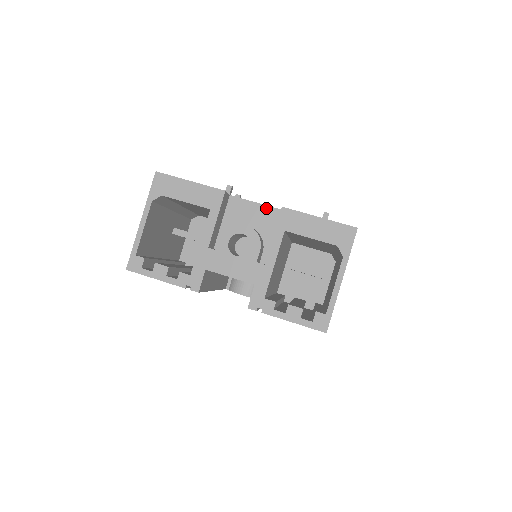
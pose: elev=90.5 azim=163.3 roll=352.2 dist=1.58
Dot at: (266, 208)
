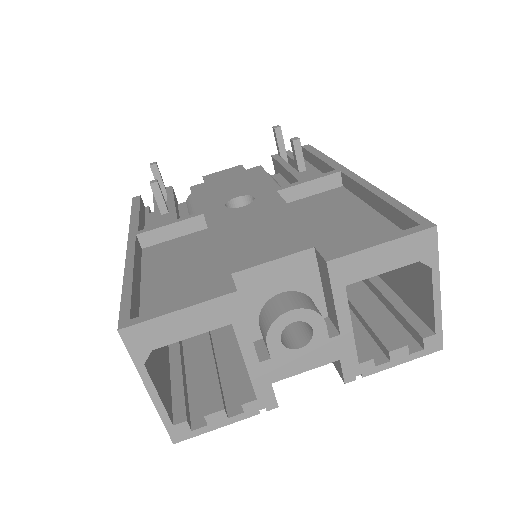
Dot at: (290, 259)
